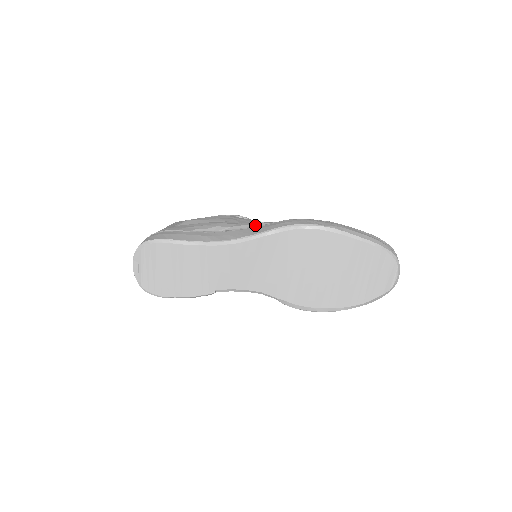
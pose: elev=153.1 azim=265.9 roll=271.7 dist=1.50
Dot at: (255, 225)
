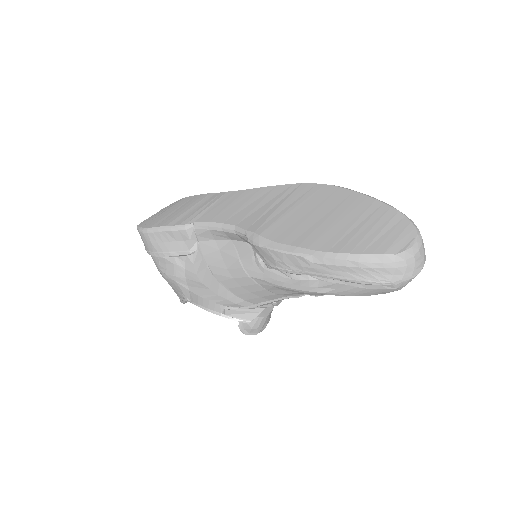
Dot at: occluded
